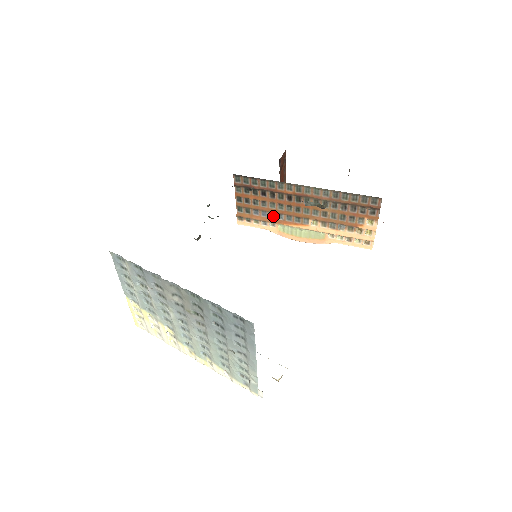
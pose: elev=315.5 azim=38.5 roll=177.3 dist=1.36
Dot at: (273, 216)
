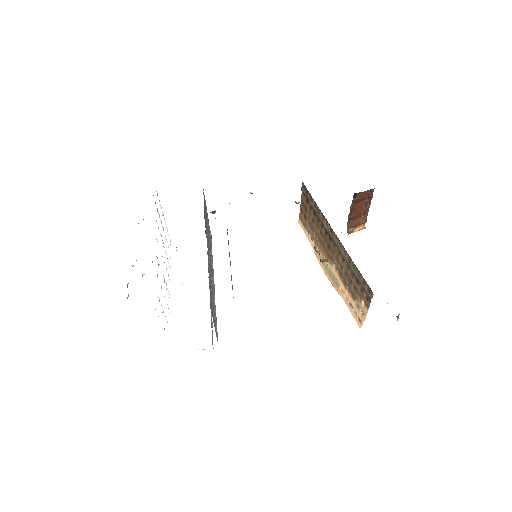
Dot at: (316, 236)
